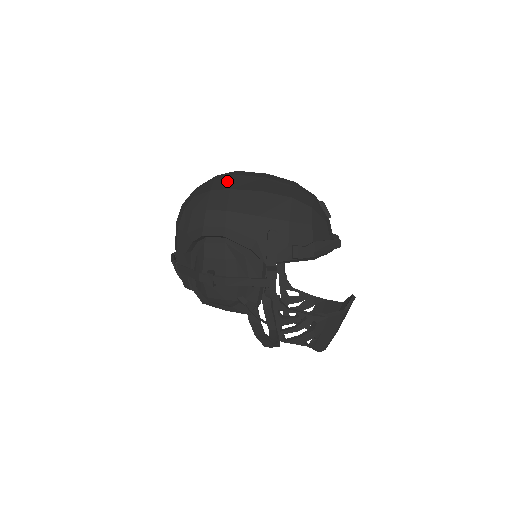
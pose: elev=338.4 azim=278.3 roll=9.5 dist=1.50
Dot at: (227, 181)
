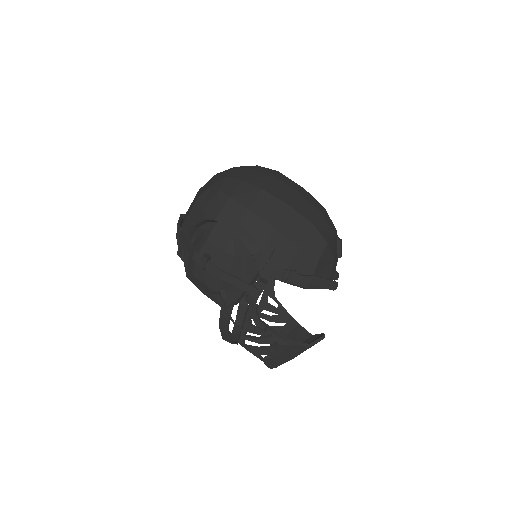
Dot at: (263, 179)
